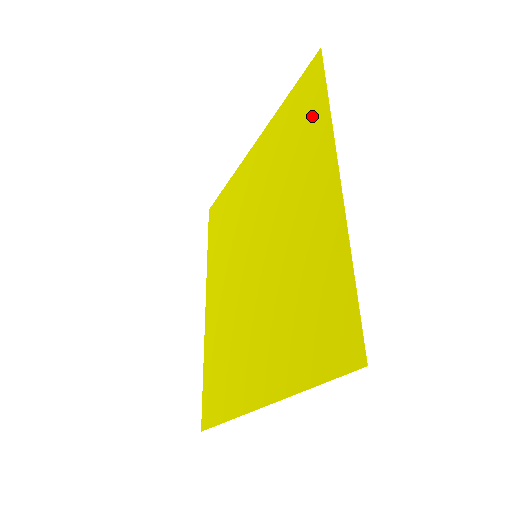
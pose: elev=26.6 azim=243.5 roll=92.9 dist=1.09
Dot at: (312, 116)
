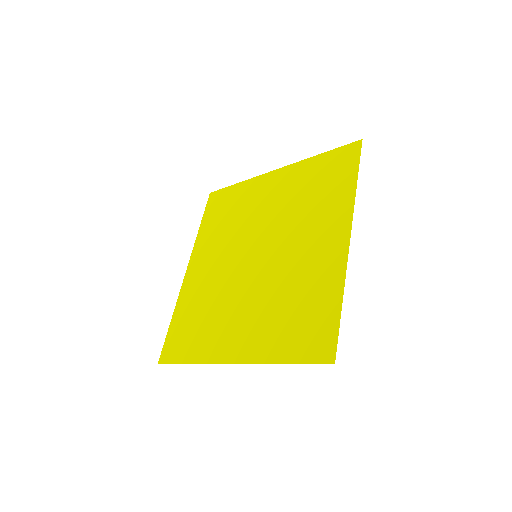
Dot at: (340, 184)
